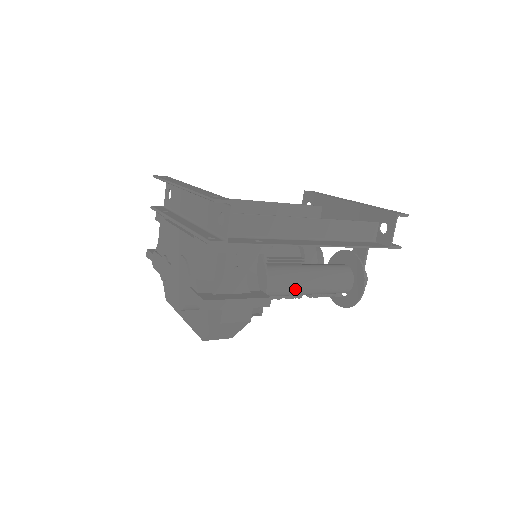
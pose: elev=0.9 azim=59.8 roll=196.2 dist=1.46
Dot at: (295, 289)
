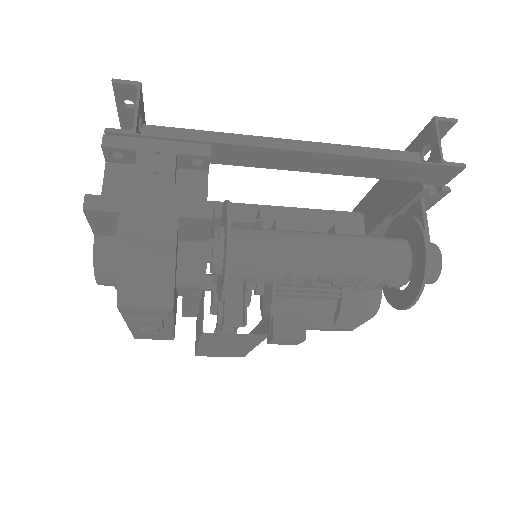
Dot at: (297, 254)
